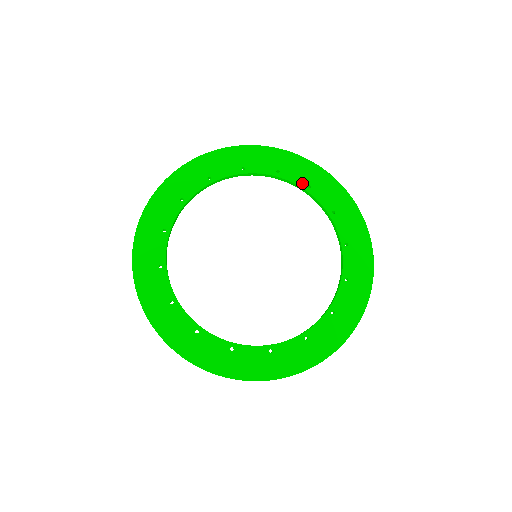
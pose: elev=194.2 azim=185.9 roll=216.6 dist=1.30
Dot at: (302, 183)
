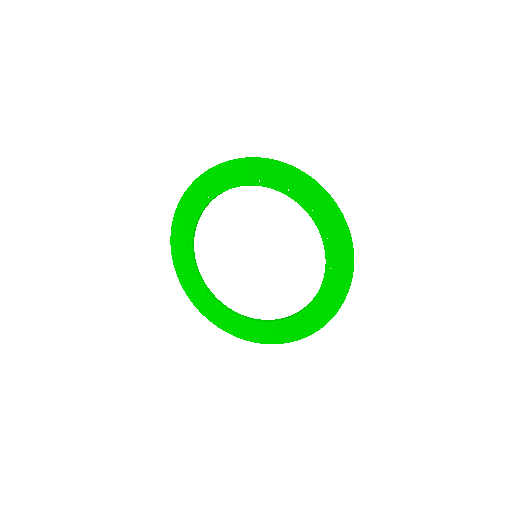
Dot at: (330, 262)
